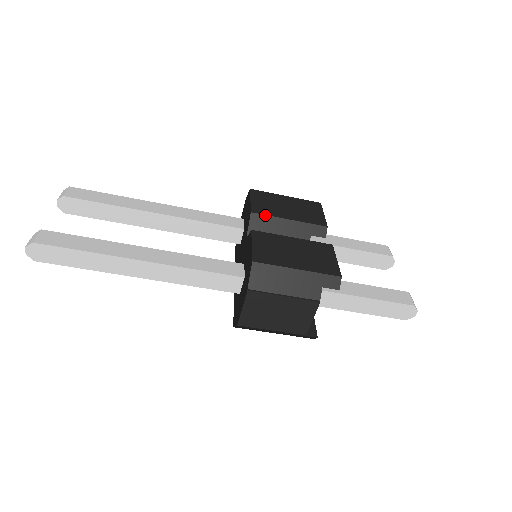
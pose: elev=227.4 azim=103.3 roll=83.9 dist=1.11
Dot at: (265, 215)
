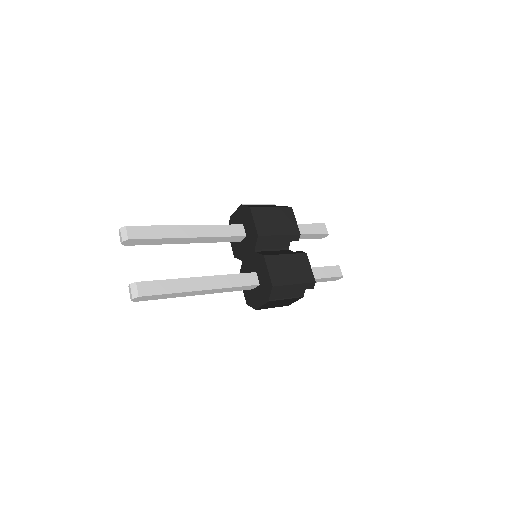
Dot at: (266, 236)
